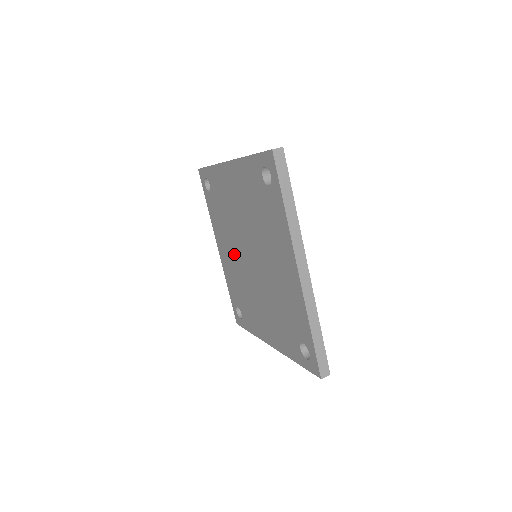
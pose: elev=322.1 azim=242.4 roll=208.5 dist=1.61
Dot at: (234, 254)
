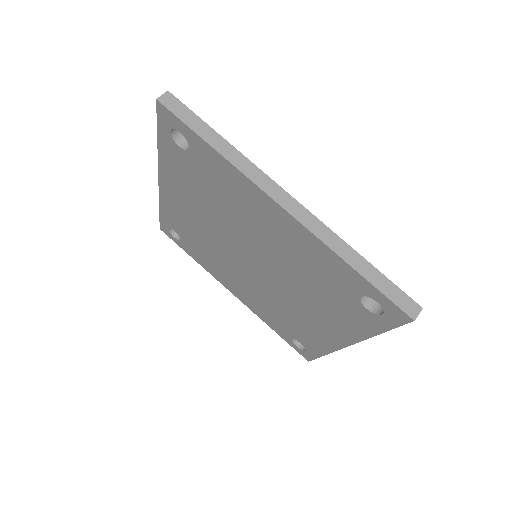
Dot at: (208, 225)
